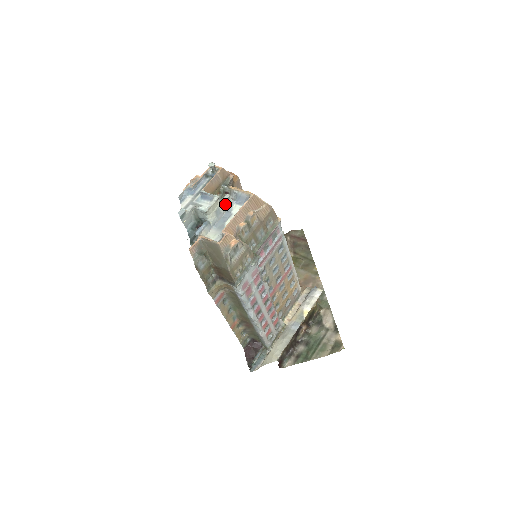
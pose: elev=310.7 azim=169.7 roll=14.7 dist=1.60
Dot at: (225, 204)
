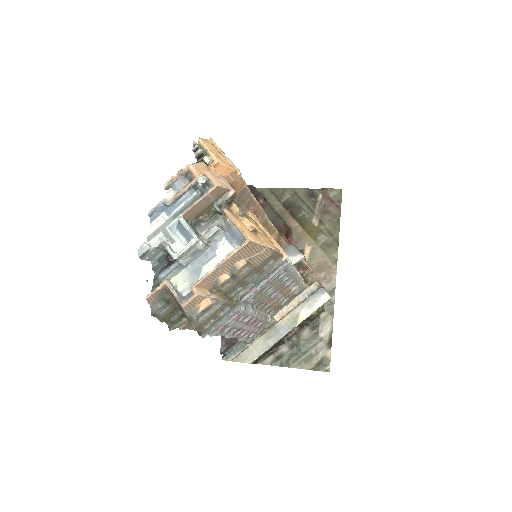
Dot at: (209, 239)
